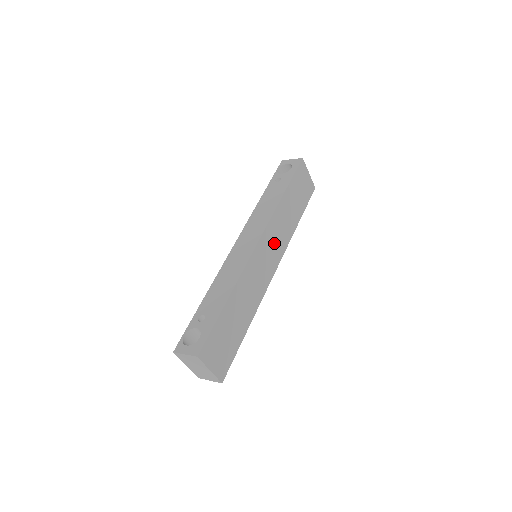
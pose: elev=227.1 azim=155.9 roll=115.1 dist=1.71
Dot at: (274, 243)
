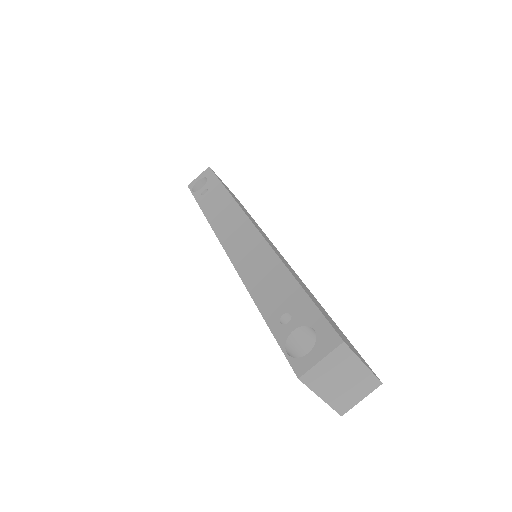
Dot at: occluded
